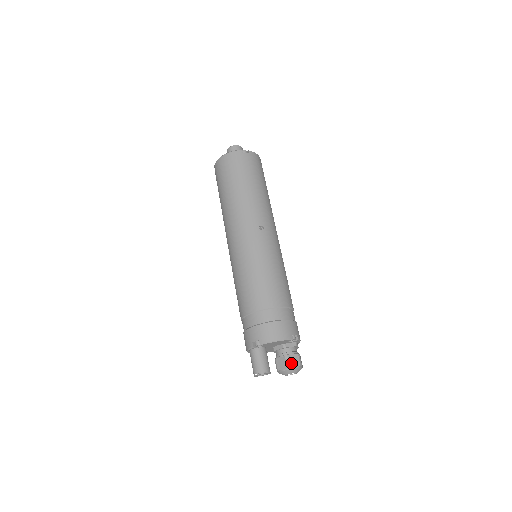
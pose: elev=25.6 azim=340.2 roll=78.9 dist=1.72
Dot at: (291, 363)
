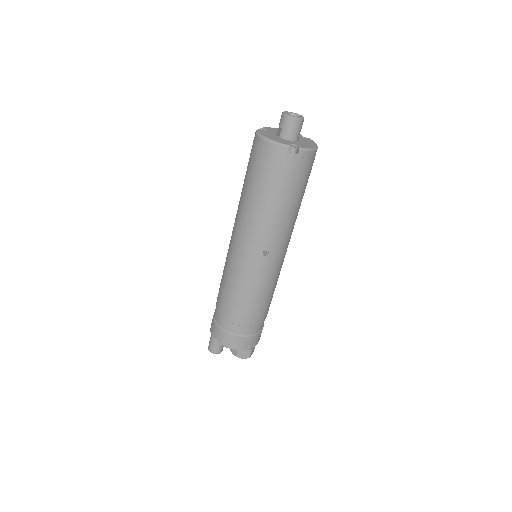
Dot at: (241, 355)
